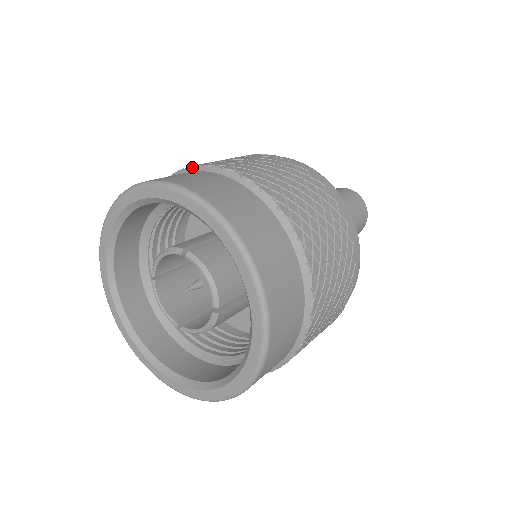
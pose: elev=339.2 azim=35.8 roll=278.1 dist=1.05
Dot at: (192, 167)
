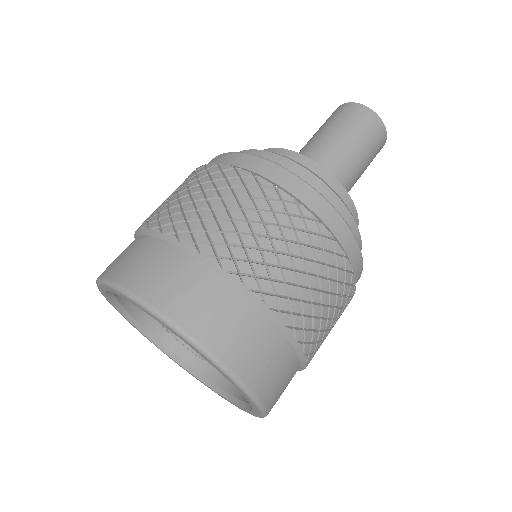
Dot at: (271, 311)
